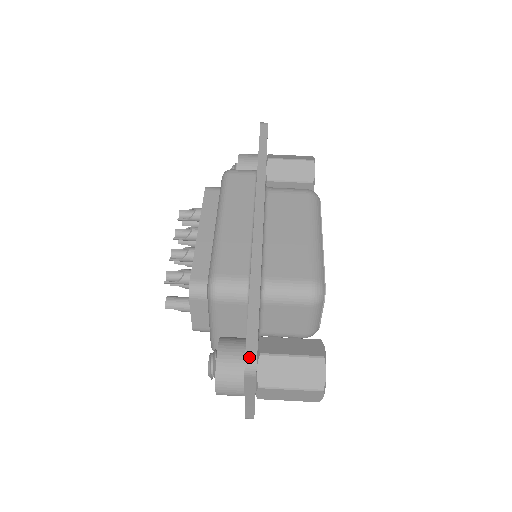
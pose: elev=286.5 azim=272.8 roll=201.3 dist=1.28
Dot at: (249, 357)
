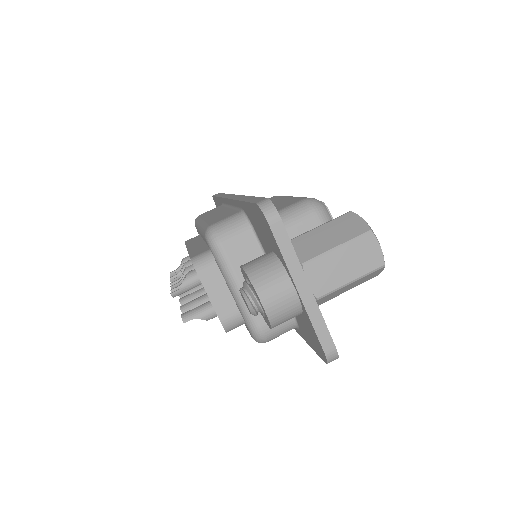
Dot at: (261, 203)
